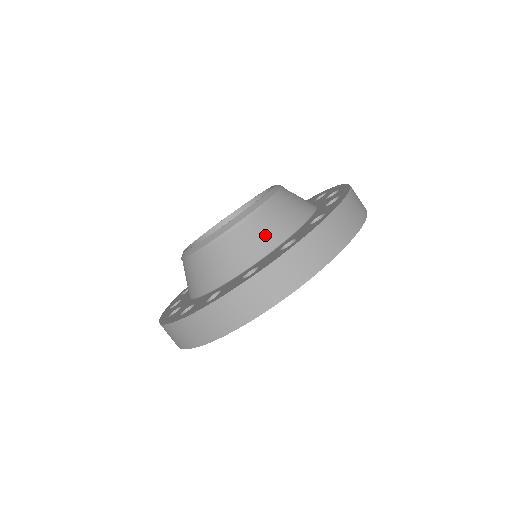
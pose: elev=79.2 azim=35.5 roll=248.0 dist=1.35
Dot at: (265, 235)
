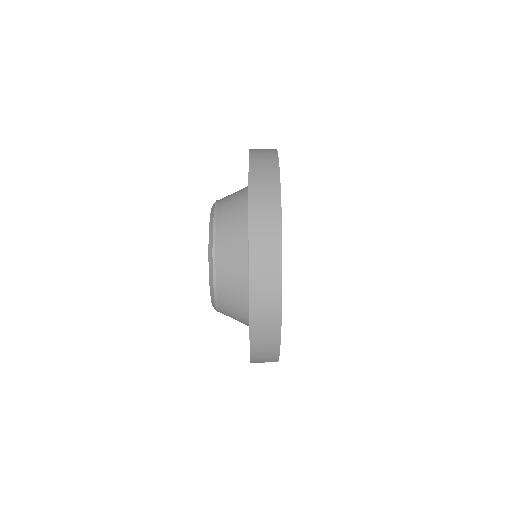
Dot at: occluded
